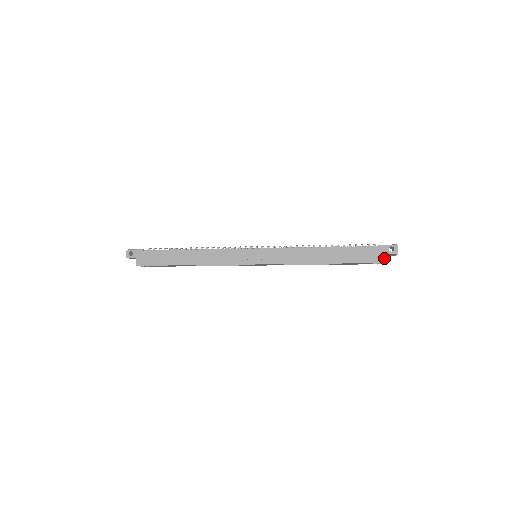
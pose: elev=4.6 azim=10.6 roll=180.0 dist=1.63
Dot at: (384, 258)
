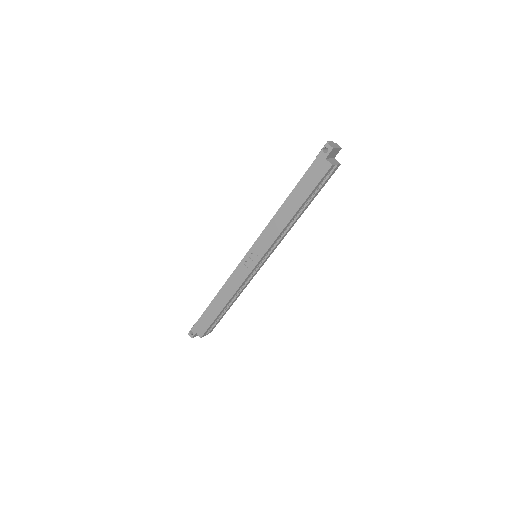
Dot at: (327, 163)
